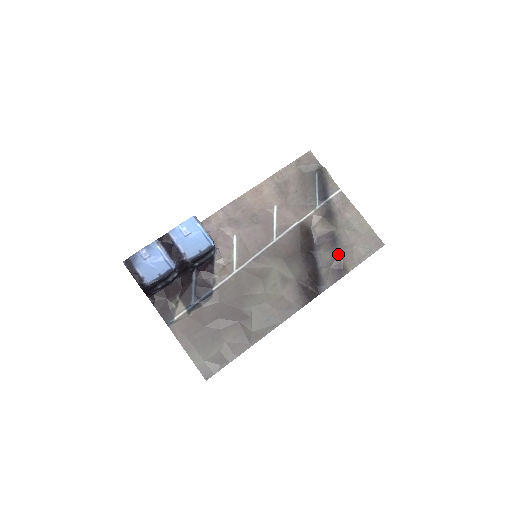
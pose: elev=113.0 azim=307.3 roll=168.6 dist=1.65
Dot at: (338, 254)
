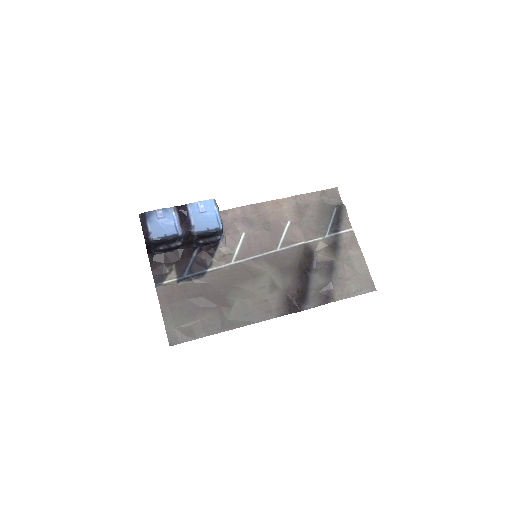
Dot at: (330, 282)
